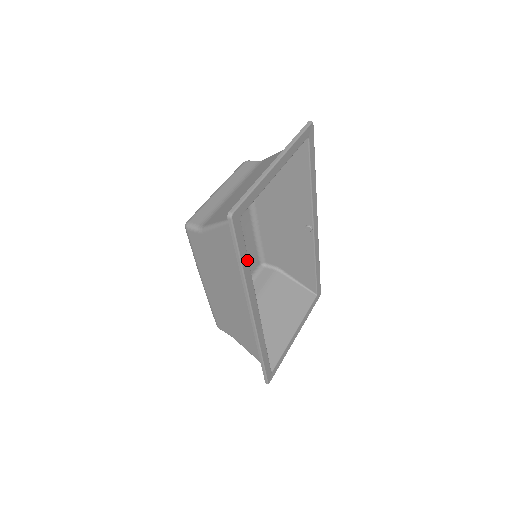
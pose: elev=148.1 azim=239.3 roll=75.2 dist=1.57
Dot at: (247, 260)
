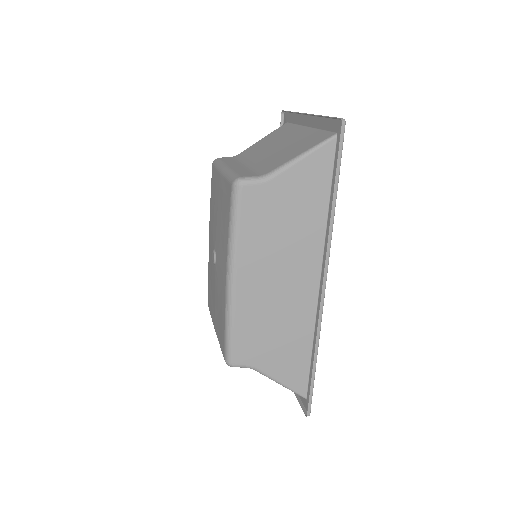
Dot at: (331, 196)
